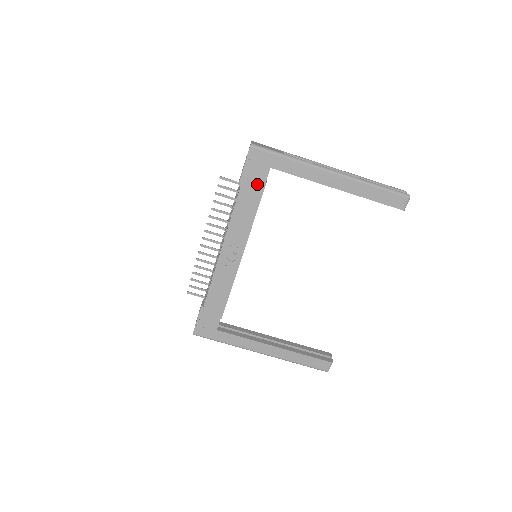
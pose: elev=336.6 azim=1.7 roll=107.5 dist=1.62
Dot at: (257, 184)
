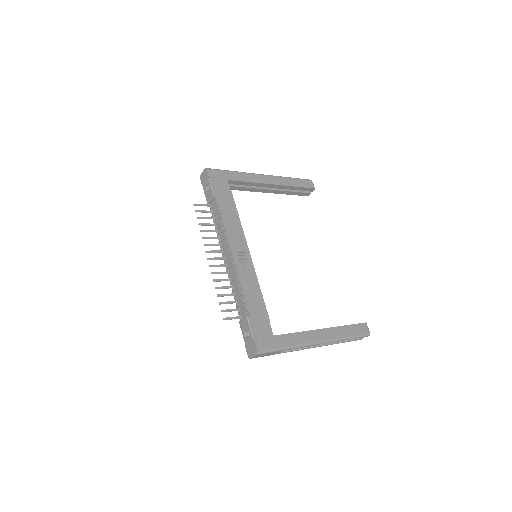
Dot at: (226, 193)
